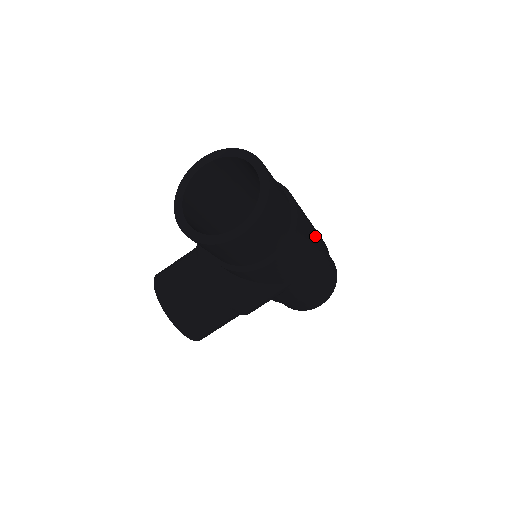
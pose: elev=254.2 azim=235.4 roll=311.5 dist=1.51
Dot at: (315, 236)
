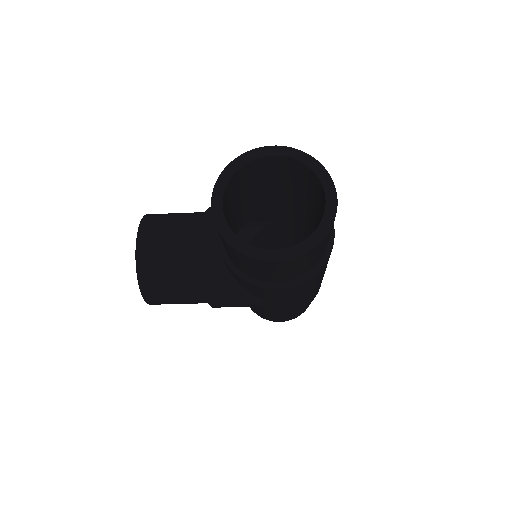
Dot at: (324, 273)
